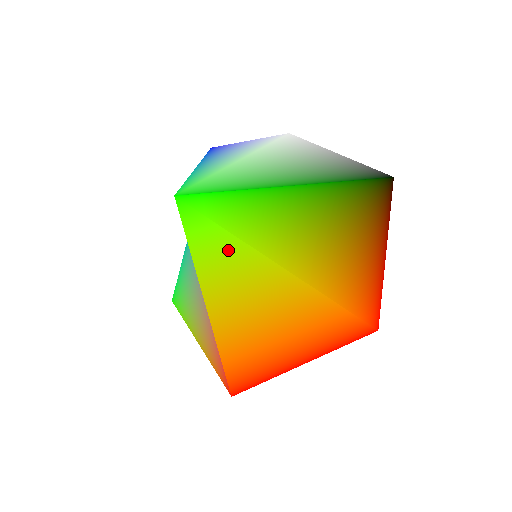
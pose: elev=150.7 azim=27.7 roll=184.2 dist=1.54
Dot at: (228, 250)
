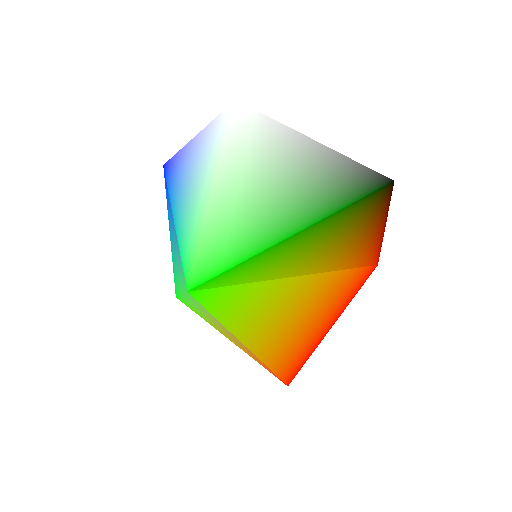
Dot at: (249, 298)
